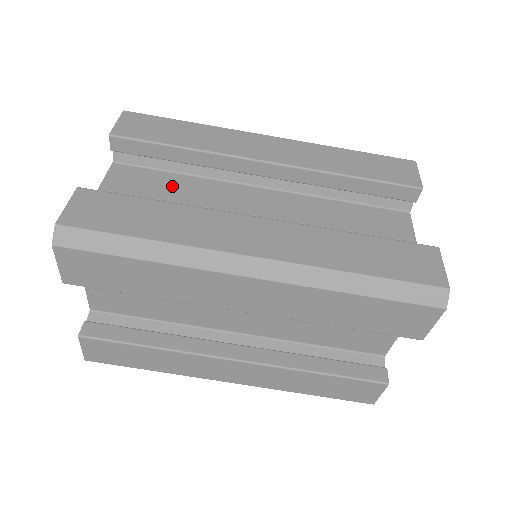
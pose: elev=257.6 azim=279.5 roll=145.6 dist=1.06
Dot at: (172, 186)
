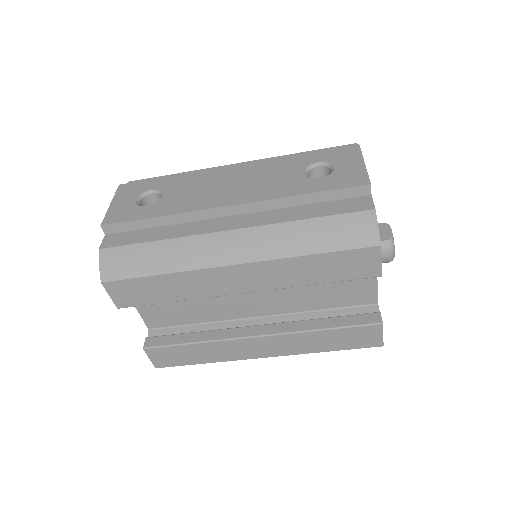
Dot at: occluded
